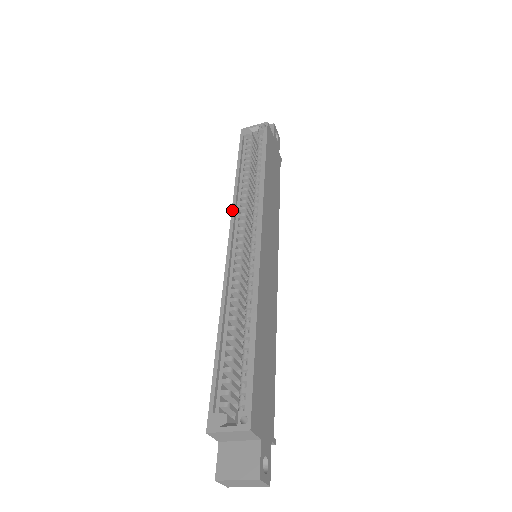
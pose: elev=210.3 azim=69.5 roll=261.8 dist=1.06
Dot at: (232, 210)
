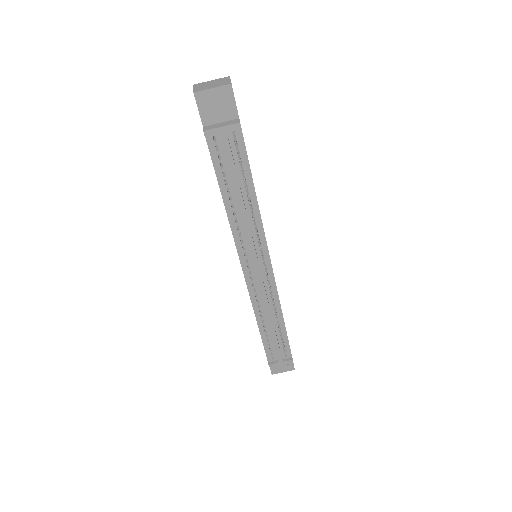
Dot at: occluded
